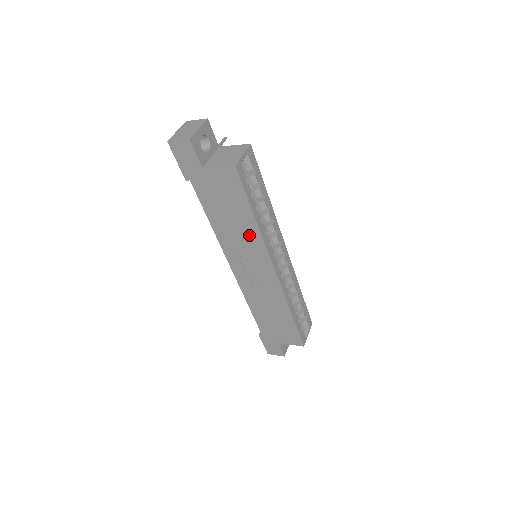
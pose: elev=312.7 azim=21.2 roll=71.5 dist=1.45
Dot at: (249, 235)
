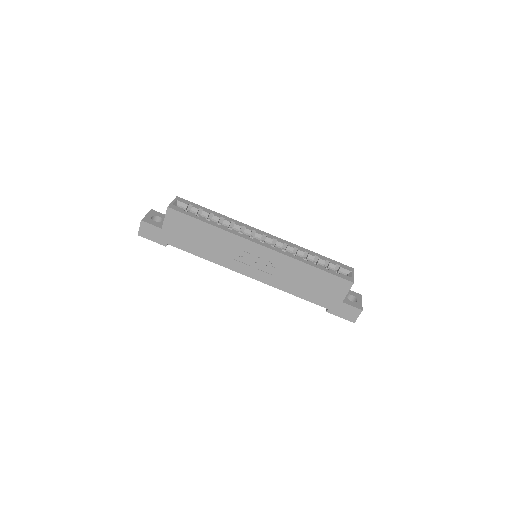
Dot at: (222, 239)
